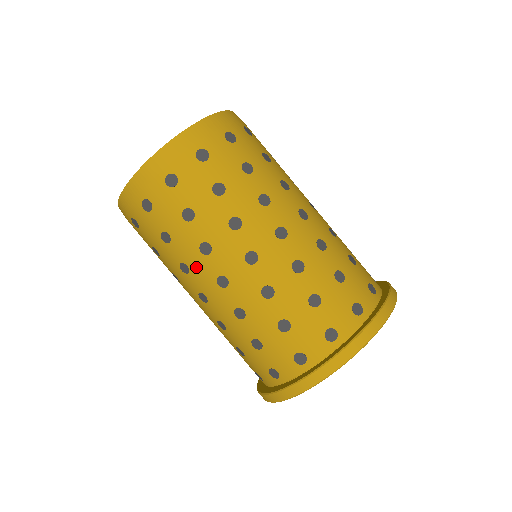
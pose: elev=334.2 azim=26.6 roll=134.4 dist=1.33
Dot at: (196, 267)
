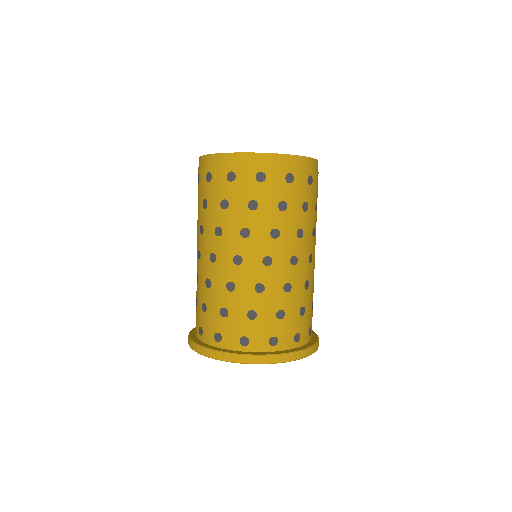
Dot at: occluded
